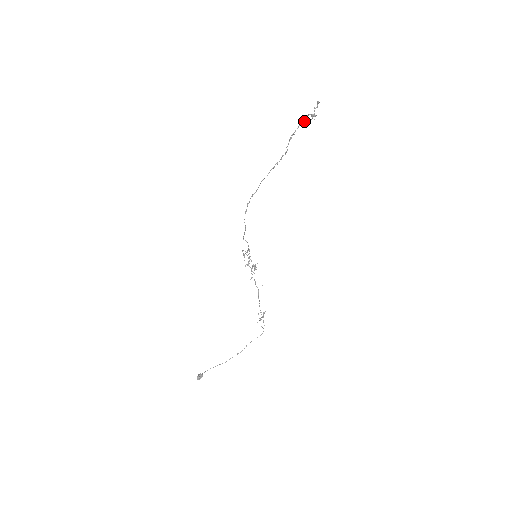
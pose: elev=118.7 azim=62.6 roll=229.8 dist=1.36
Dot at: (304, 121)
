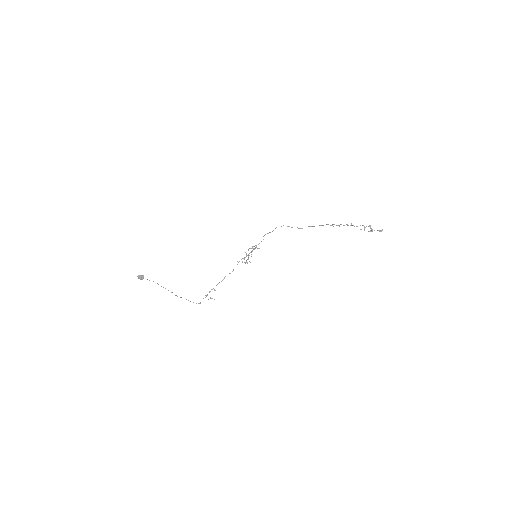
Dot at: (364, 227)
